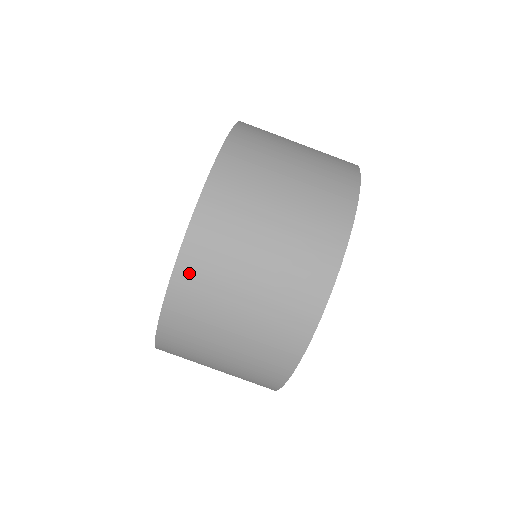
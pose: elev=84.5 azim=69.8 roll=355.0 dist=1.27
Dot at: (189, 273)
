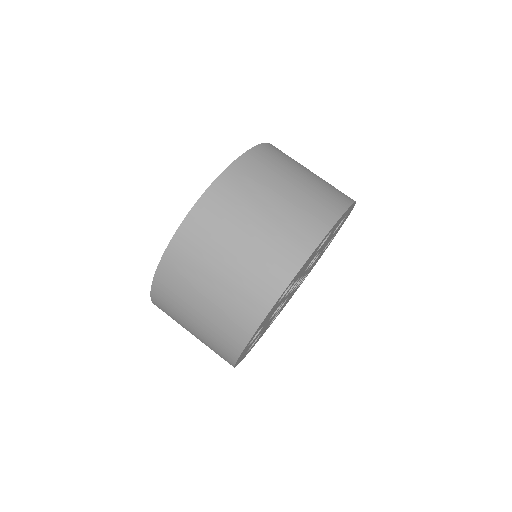
Dot at: (177, 253)
